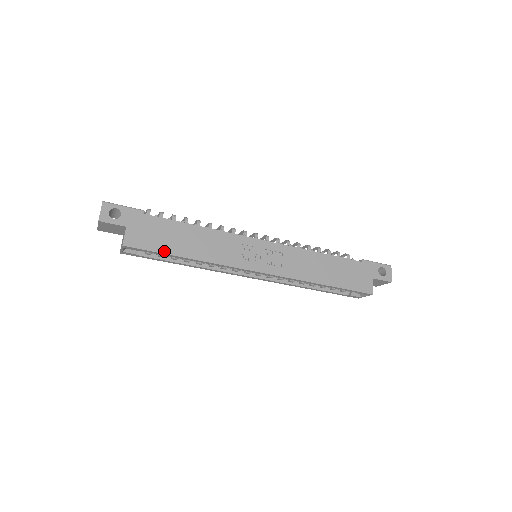
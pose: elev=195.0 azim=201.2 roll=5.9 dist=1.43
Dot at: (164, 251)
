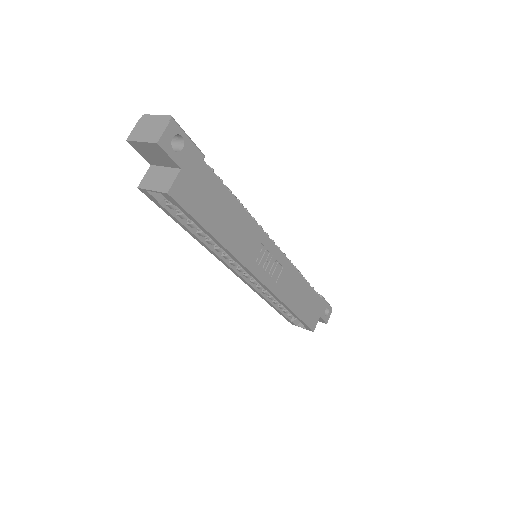
Dot at: (202, 221)
